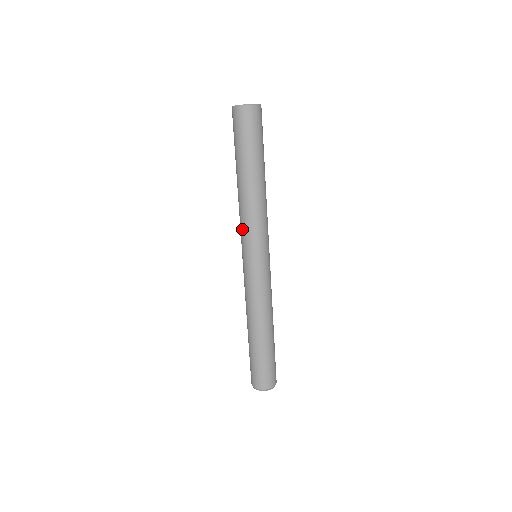
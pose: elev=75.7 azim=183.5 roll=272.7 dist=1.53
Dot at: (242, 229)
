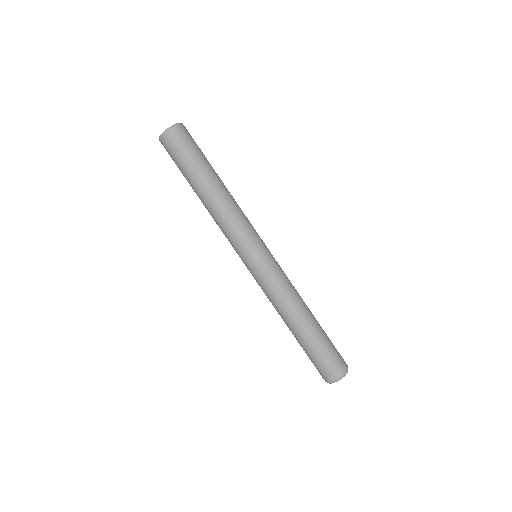
Dot at: (235, 233)
